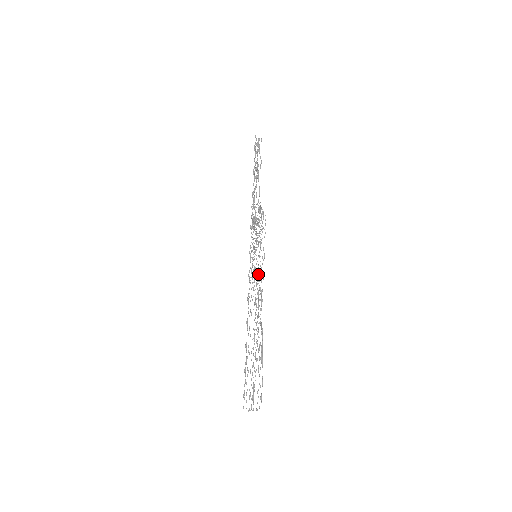
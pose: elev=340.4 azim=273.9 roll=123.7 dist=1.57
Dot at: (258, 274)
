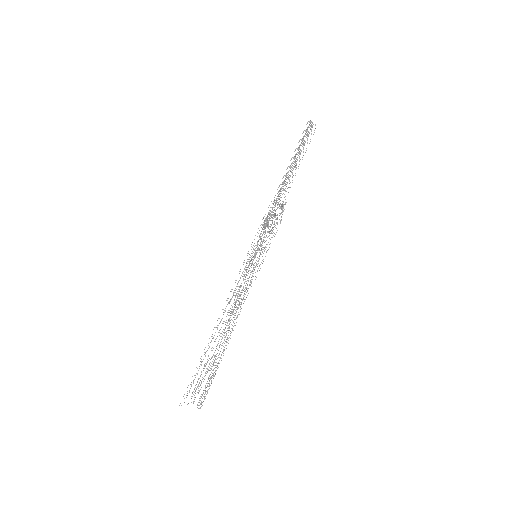
Dot at: (249, 277)
